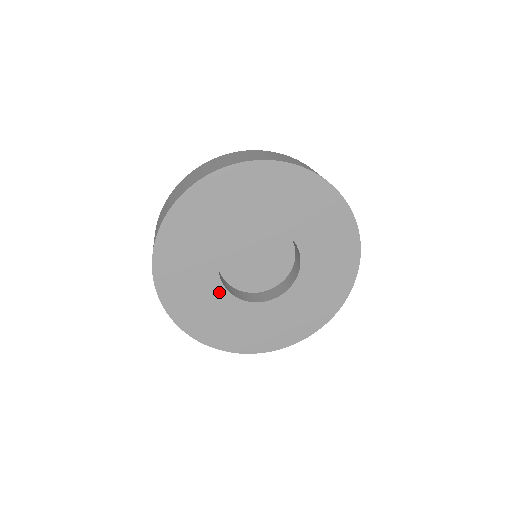
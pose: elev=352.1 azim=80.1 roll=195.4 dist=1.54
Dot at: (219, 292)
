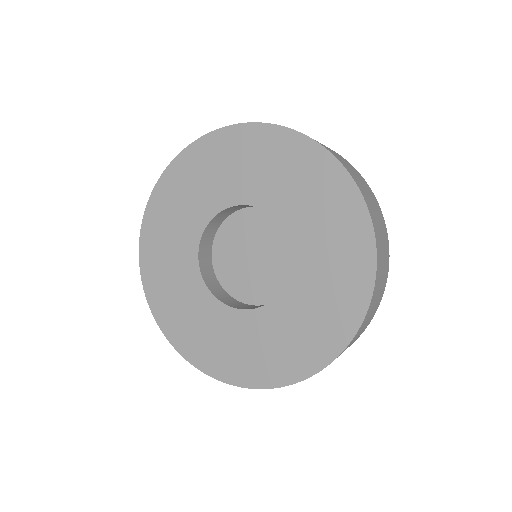
Dot at: (198, 287)
